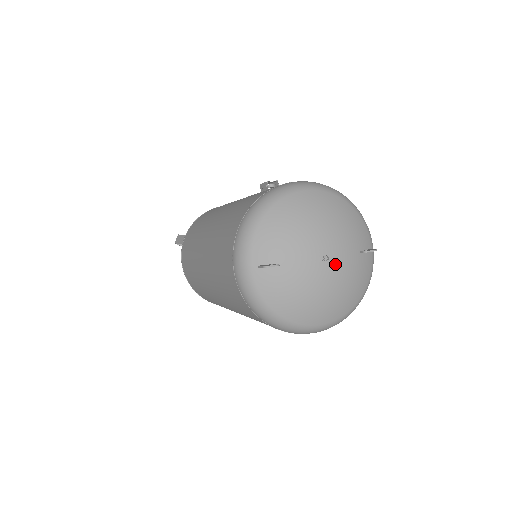
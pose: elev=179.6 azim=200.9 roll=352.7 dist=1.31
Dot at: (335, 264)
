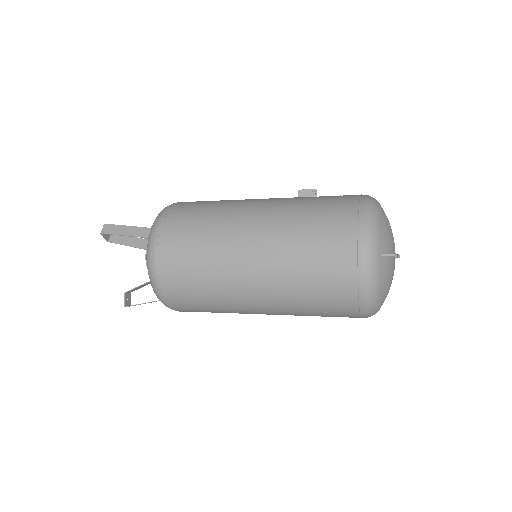
Dot at: occluded
